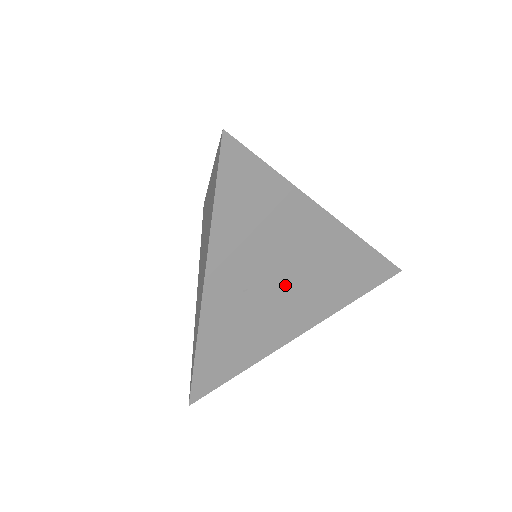
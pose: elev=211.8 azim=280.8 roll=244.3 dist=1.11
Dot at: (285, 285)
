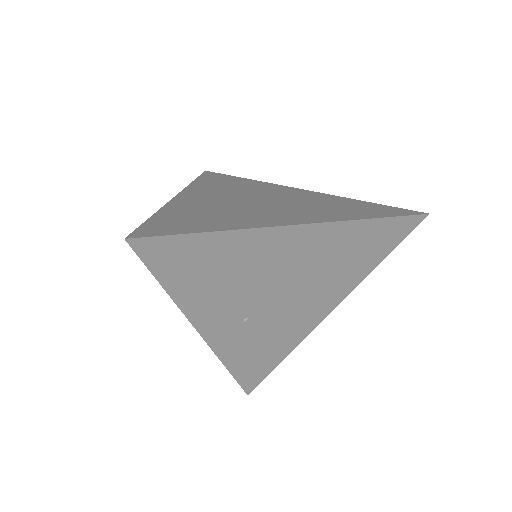
Dot at: (287, 295)
